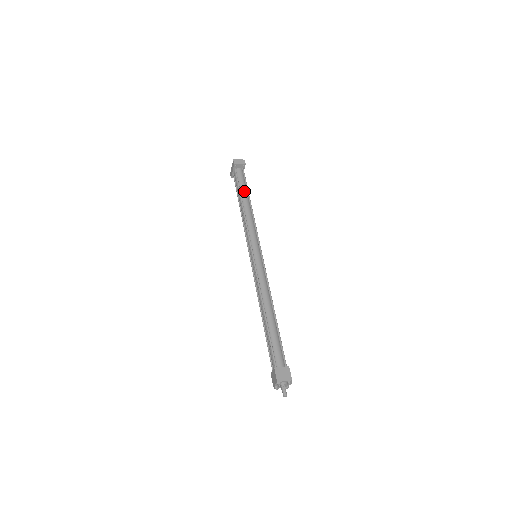
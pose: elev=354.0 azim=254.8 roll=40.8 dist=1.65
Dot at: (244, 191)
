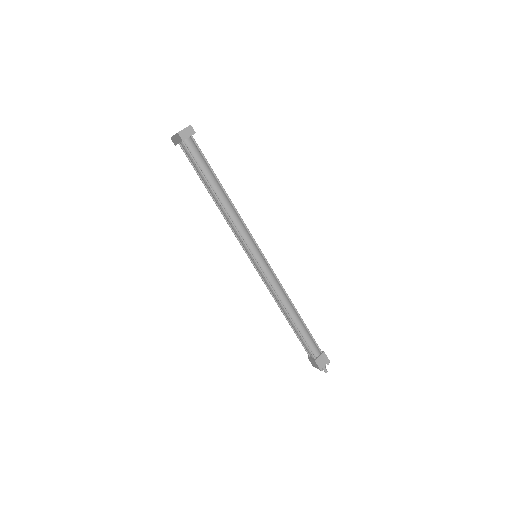
Dot at: (210, 176)
